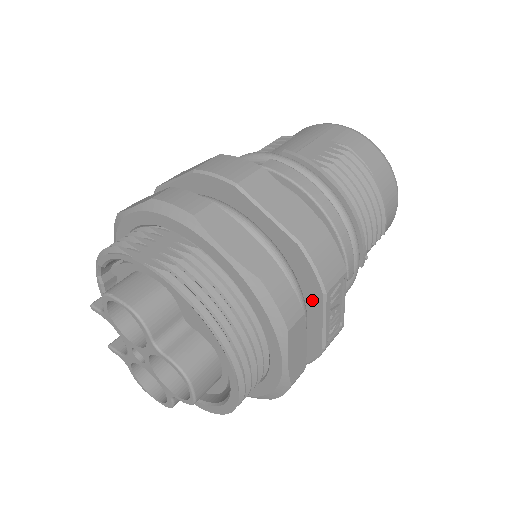
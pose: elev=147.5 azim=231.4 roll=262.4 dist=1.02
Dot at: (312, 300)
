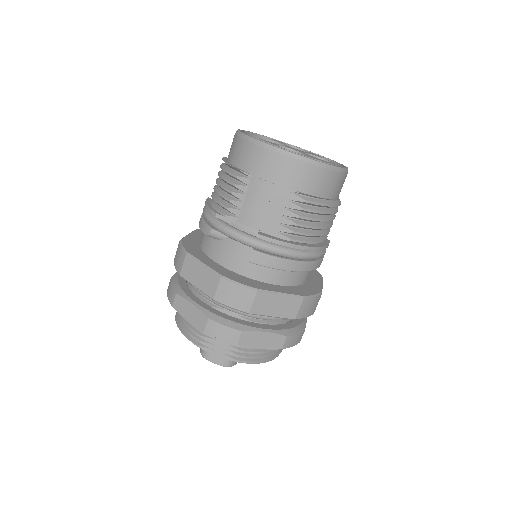
Dot at: occluded
